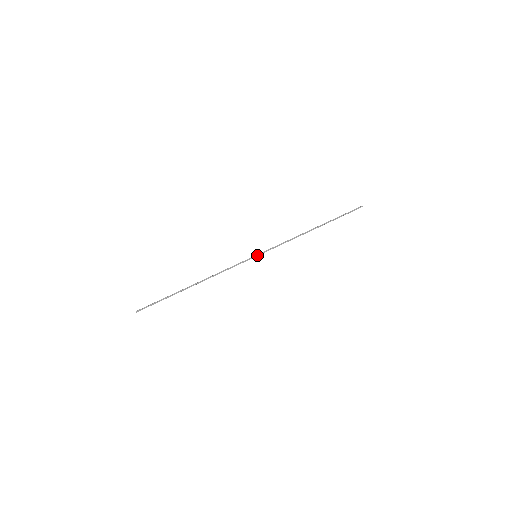
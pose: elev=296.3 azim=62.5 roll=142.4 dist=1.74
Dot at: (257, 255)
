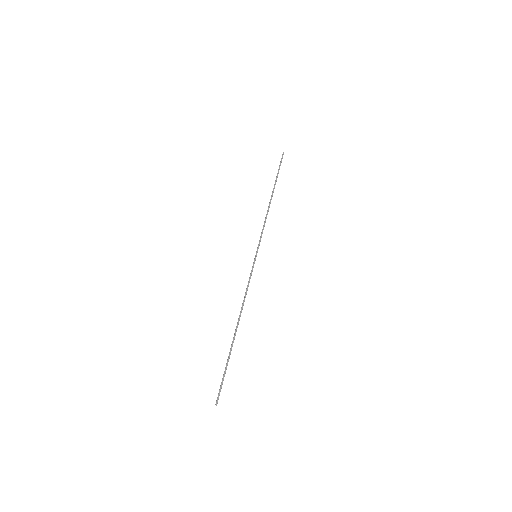
Dot at: (256, 254)
